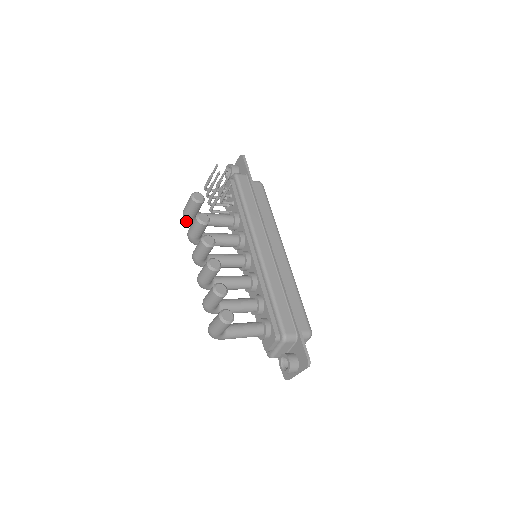
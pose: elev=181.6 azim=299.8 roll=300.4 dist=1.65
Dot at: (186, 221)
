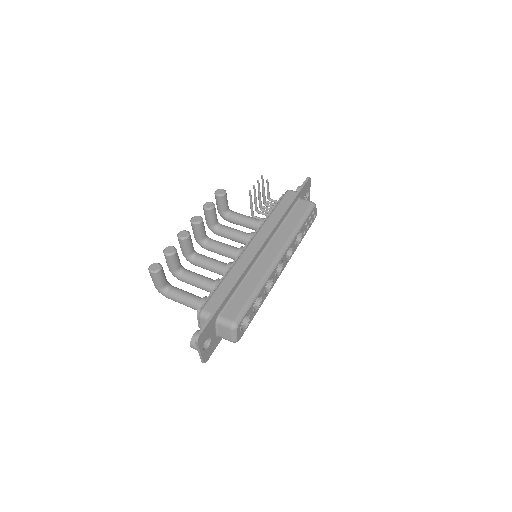
Dot at: (221, 216)
